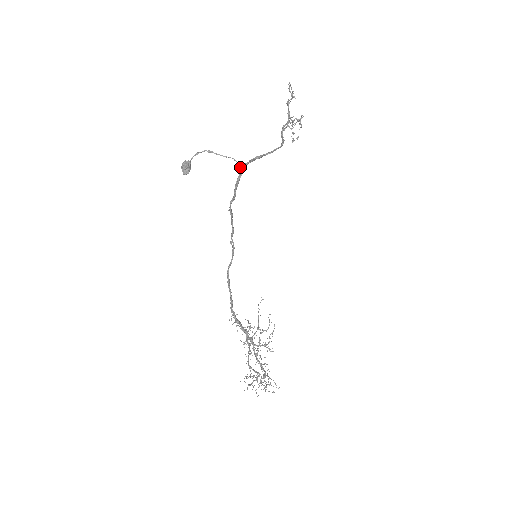
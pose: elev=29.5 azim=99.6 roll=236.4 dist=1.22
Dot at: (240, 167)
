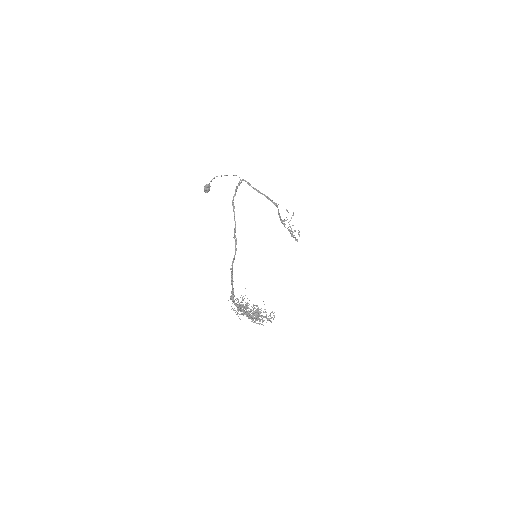
Dot at: (240, 179)
